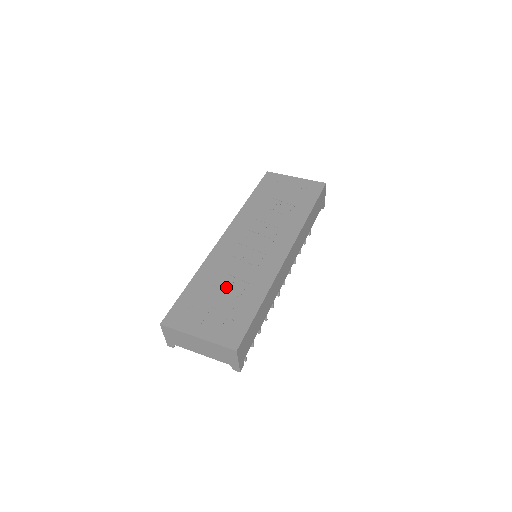
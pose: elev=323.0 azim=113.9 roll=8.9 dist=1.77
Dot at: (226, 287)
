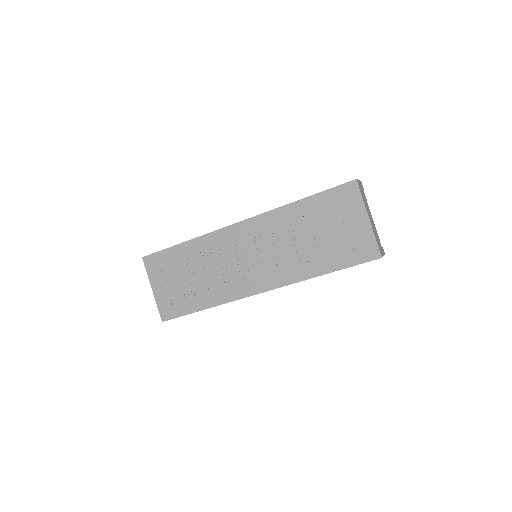
Dot at: (196, 273)
